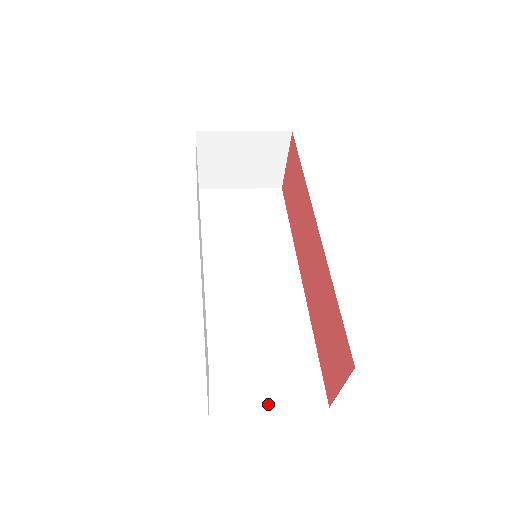
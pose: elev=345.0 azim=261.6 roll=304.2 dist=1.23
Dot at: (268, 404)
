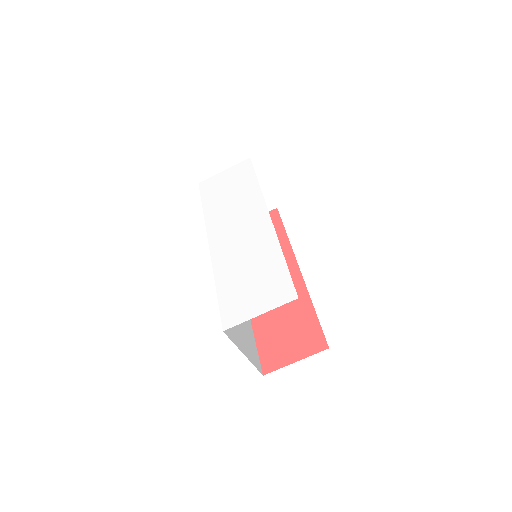
Dot at: (243, 349)
